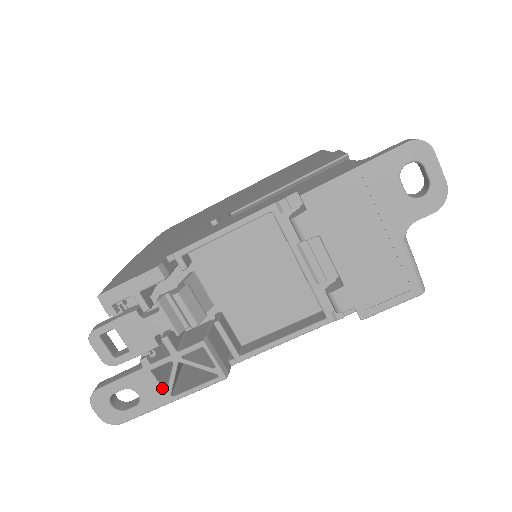
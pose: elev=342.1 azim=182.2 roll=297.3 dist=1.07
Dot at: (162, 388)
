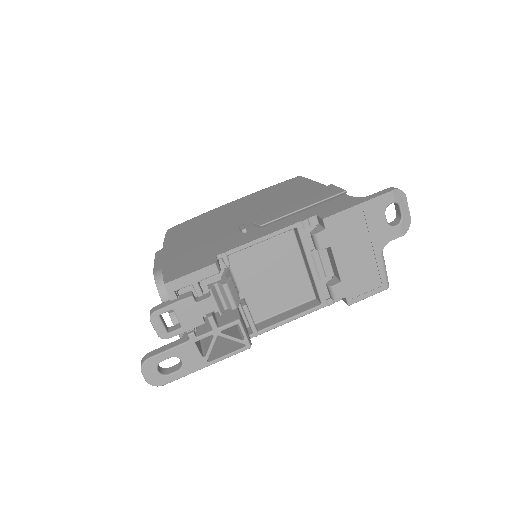
Dot at: (201, 356)
